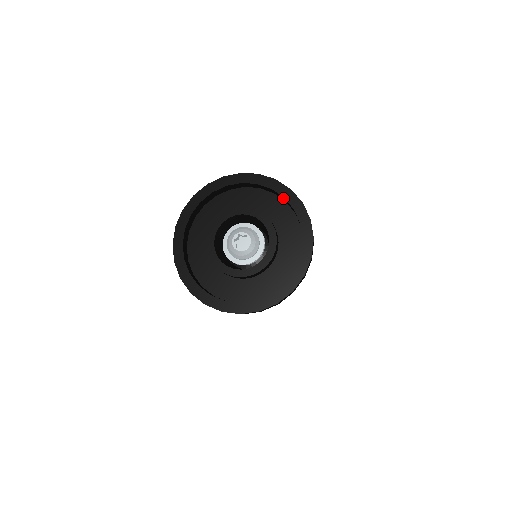
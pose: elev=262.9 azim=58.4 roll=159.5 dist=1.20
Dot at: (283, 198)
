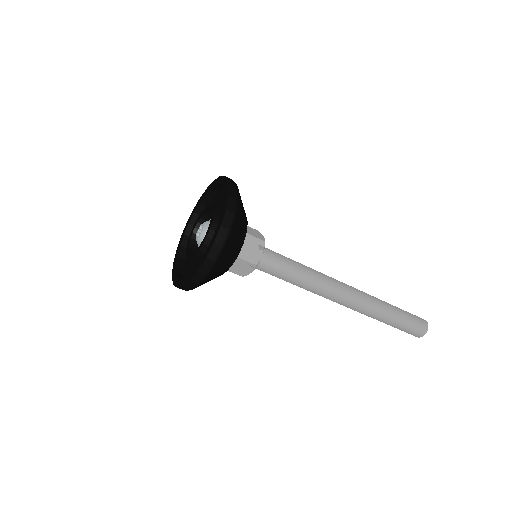
Dot at: (214, 191)
